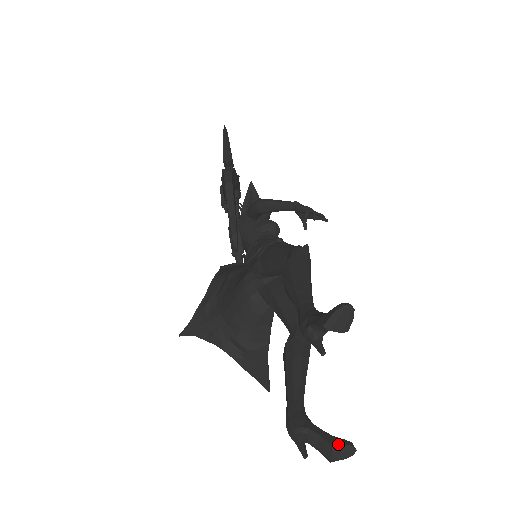
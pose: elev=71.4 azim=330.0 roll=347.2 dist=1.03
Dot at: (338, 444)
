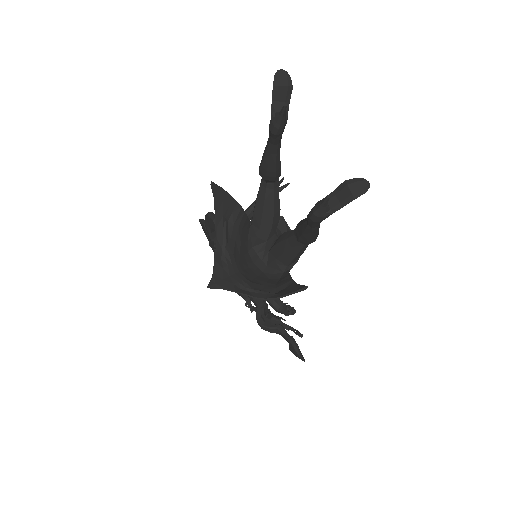
Dot at: (349, 180)
